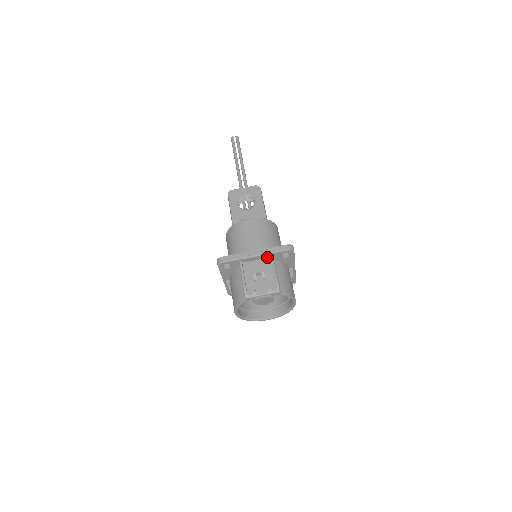
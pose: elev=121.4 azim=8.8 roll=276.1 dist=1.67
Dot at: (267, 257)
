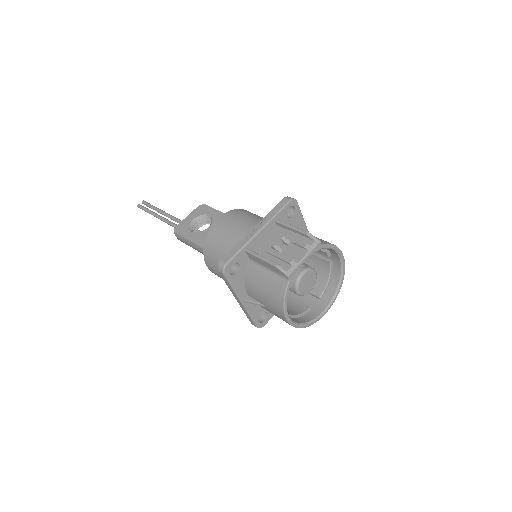
Dot at: (272, 227)
